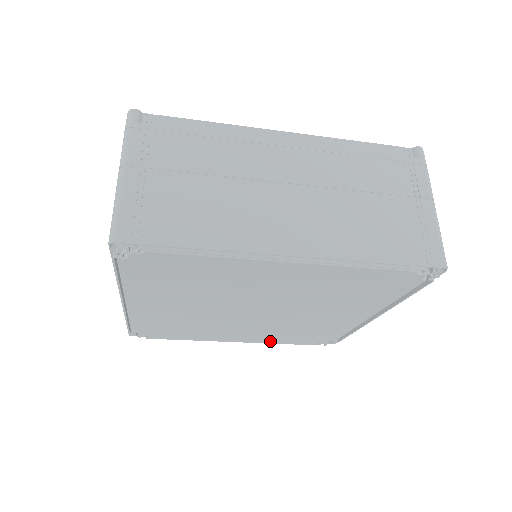
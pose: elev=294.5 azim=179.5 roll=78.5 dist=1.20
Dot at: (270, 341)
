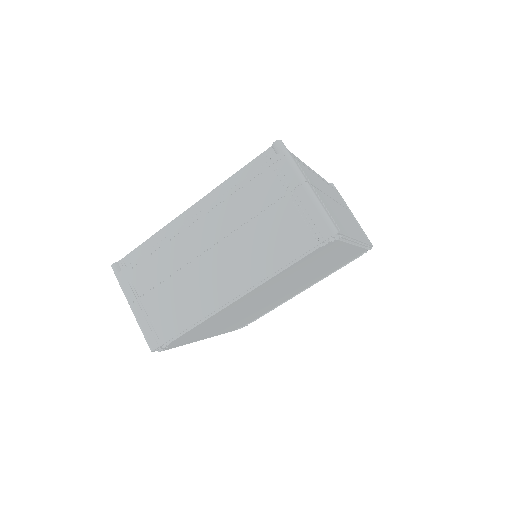
Dot at: (325, 277)
